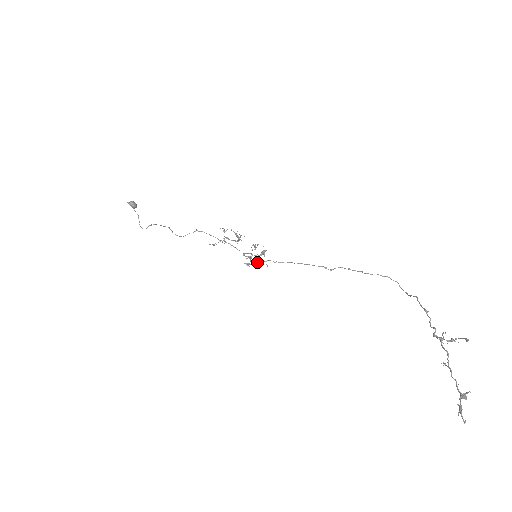
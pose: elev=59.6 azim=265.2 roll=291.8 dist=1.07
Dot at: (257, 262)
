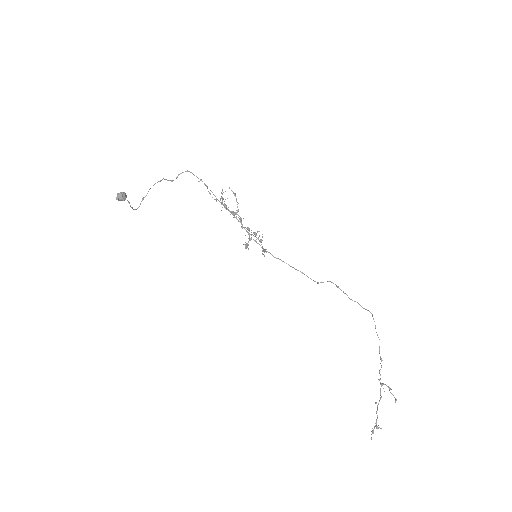
Dot at: occluded
